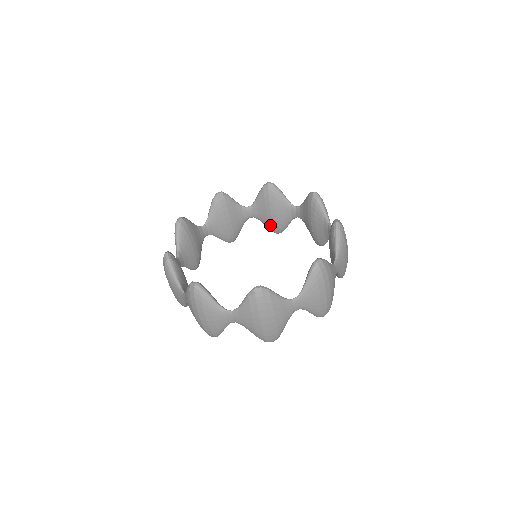
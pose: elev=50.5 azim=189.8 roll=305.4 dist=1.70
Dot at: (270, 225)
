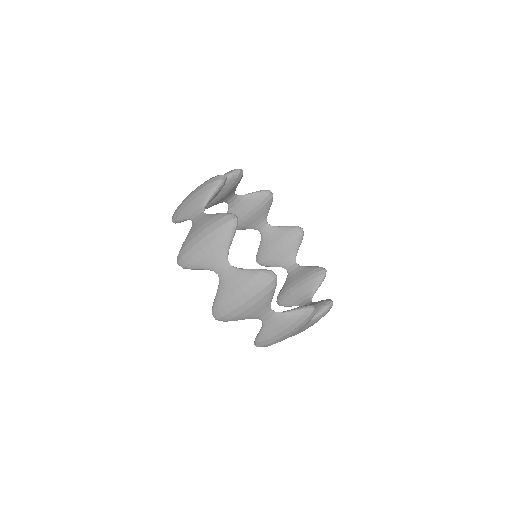
Dot at: (263, 252)
